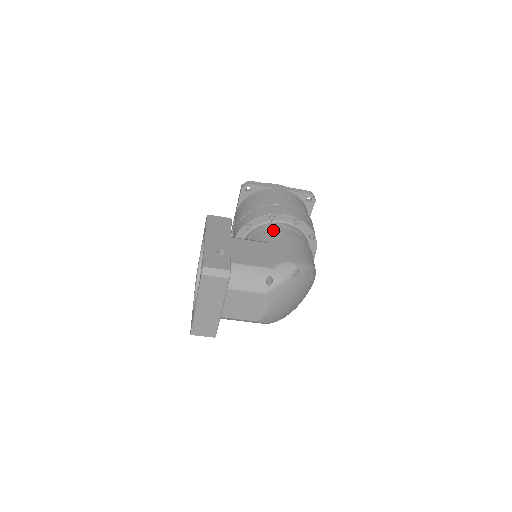
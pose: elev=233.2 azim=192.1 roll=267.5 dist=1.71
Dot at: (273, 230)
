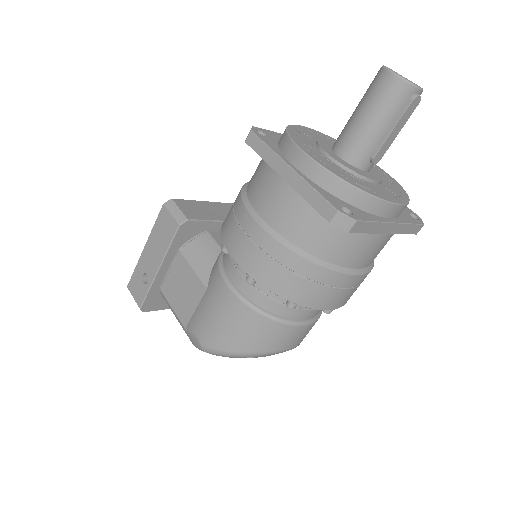
Dot at: (227, 266)
